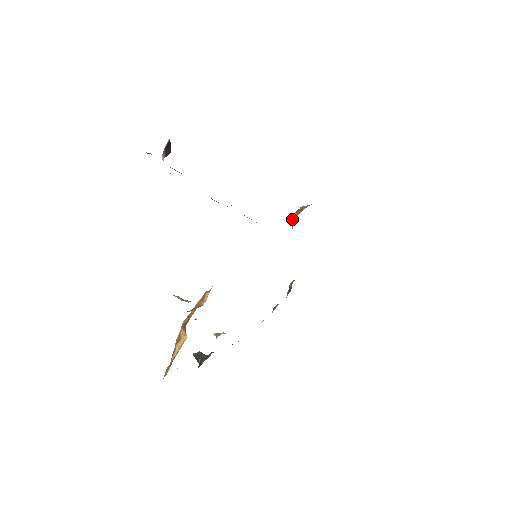
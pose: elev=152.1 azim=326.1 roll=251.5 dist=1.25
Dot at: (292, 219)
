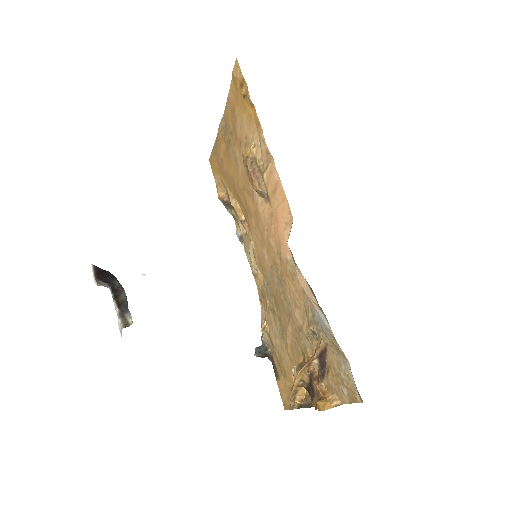
Dot at: (259, 193)
